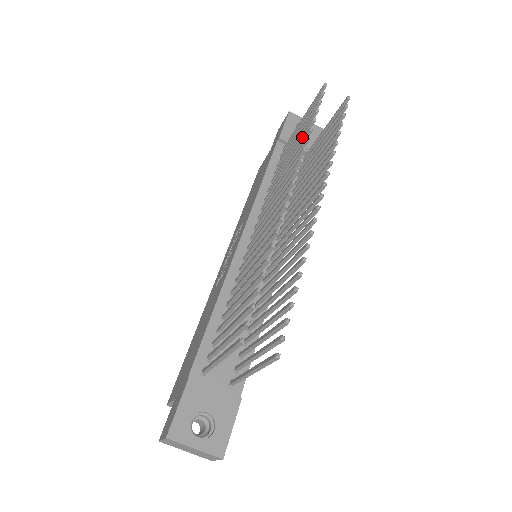
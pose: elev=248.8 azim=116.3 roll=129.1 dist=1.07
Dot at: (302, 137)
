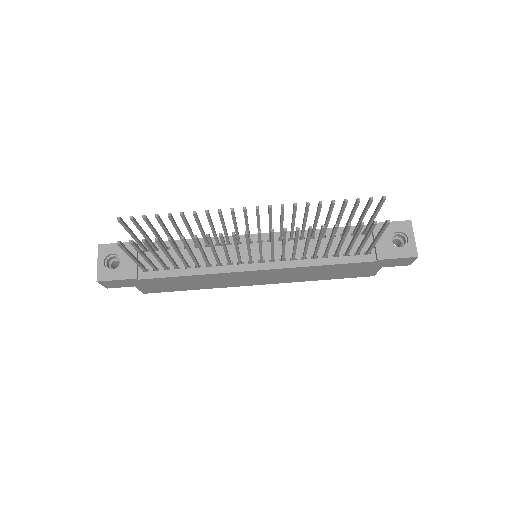
Dot at: (329, 210)
